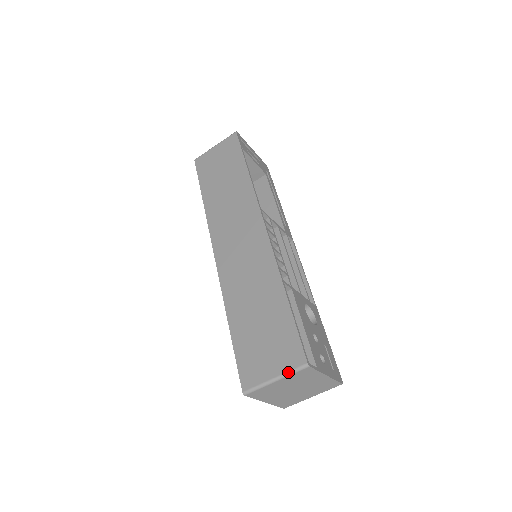
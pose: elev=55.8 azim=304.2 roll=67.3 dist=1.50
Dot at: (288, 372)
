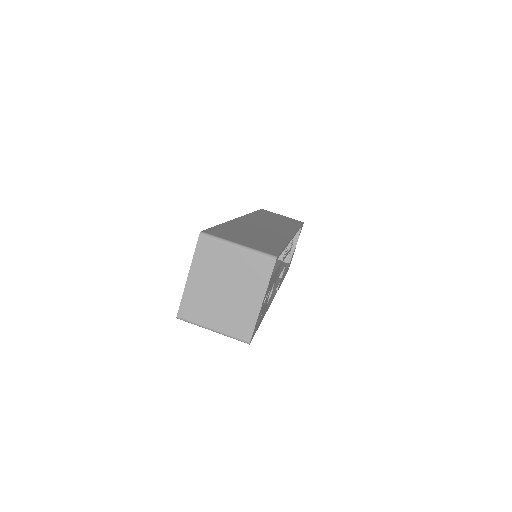
Dot at: (255, 249)
